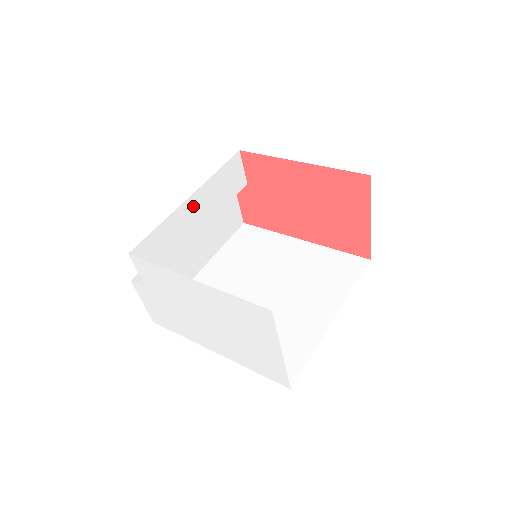
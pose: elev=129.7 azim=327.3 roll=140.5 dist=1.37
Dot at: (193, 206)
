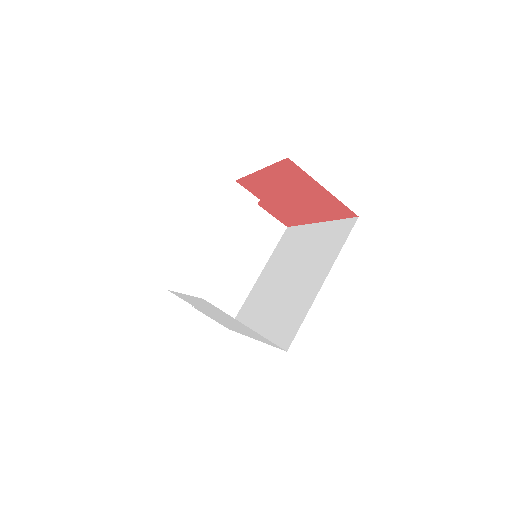
Dot at: (210, 238)
